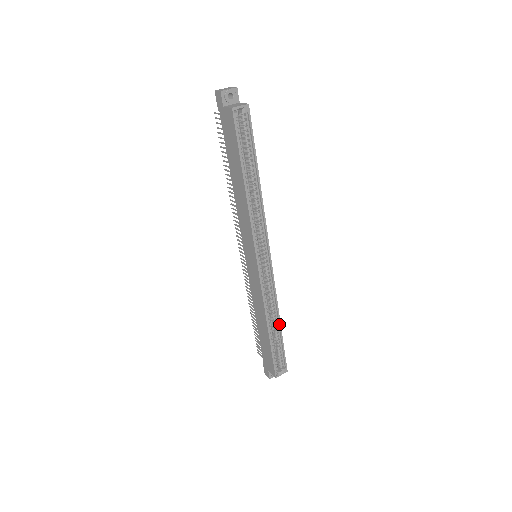
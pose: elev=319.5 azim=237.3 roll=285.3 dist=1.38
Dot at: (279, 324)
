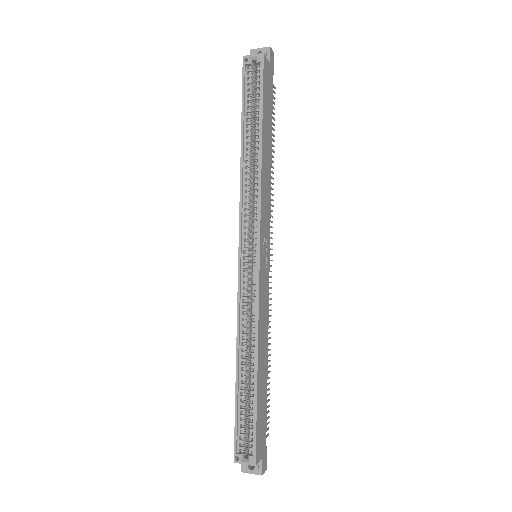
Dot at: (255, 367)
